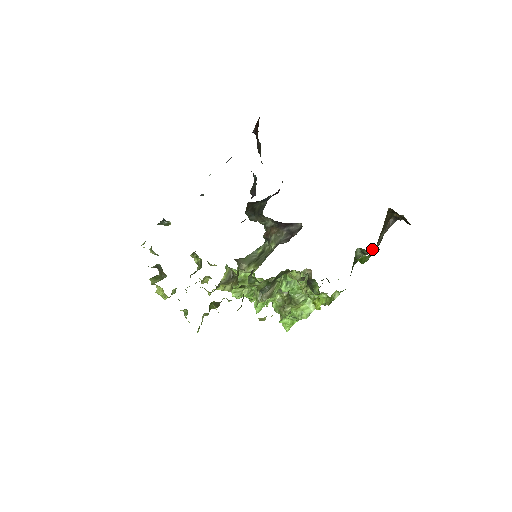
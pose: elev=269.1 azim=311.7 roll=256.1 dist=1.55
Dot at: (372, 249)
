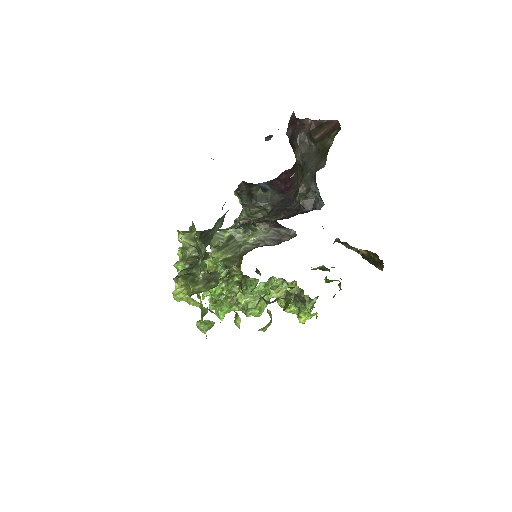
Dot at: occluded
